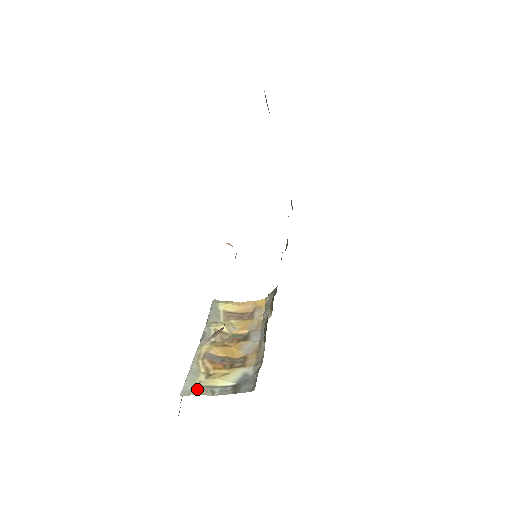
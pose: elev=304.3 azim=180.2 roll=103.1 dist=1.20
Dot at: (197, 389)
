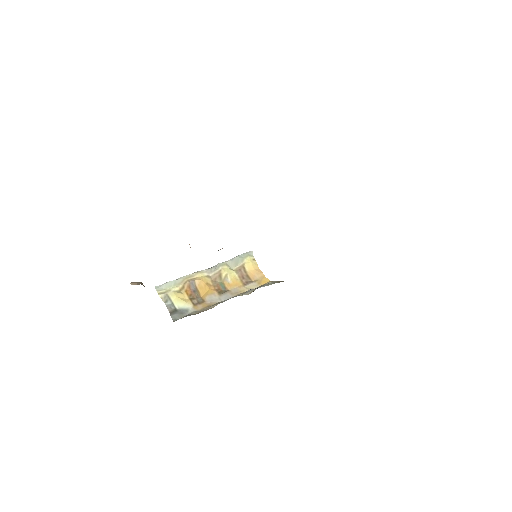
Dot at: (163, 292)
